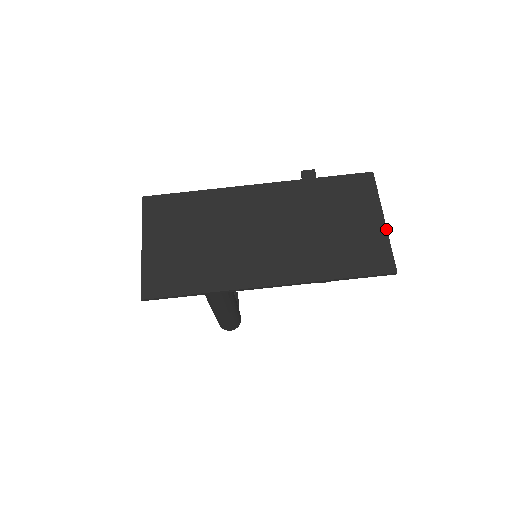
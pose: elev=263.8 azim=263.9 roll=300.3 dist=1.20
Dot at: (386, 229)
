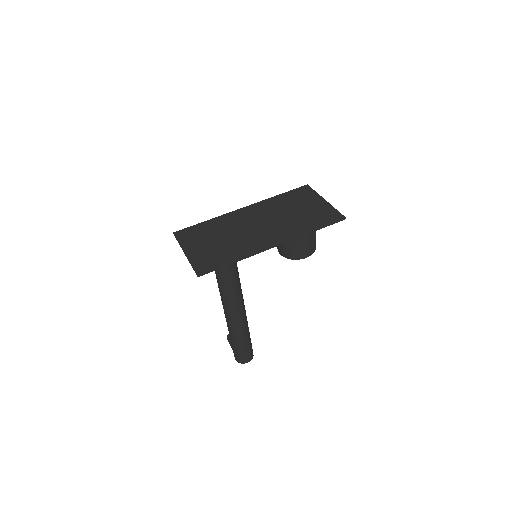
Dot at: (328, 203)
